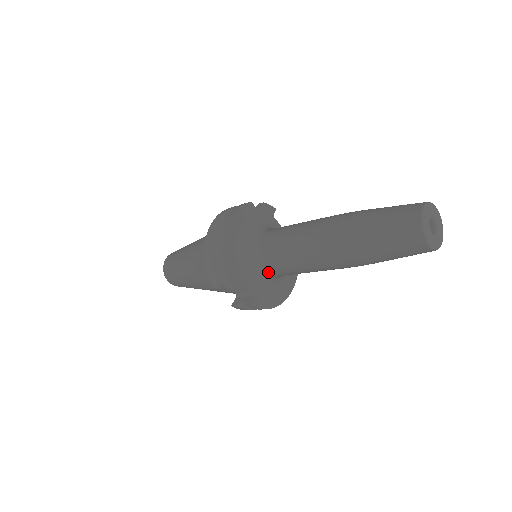
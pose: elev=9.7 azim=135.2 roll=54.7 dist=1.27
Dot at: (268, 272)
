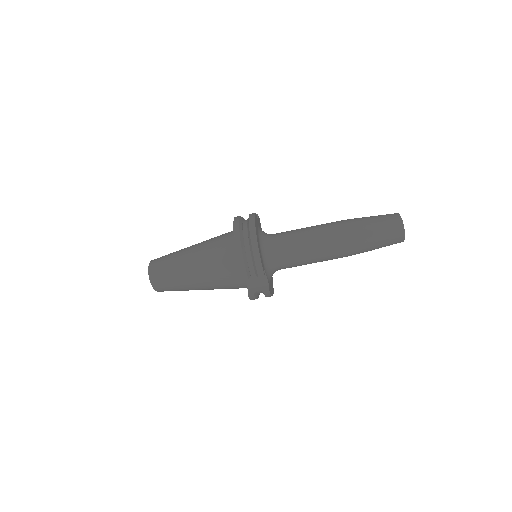
Dot at: (279, 266)
